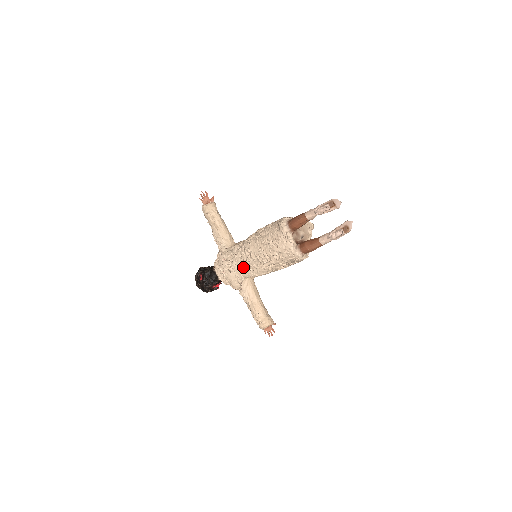
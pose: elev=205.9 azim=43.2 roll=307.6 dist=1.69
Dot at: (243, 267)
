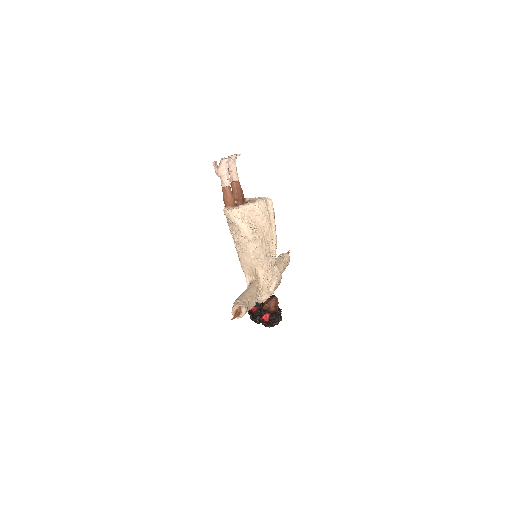
Dot at: occluded
